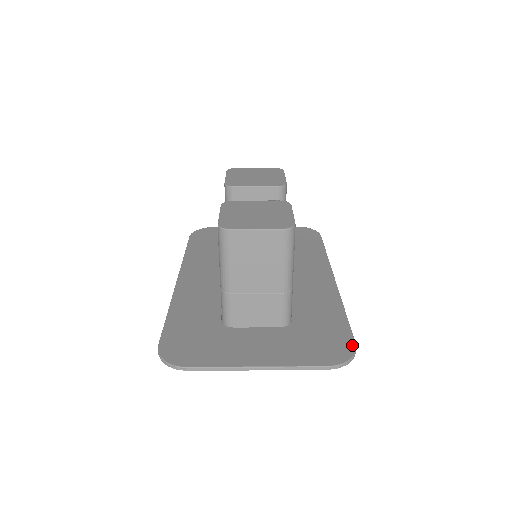
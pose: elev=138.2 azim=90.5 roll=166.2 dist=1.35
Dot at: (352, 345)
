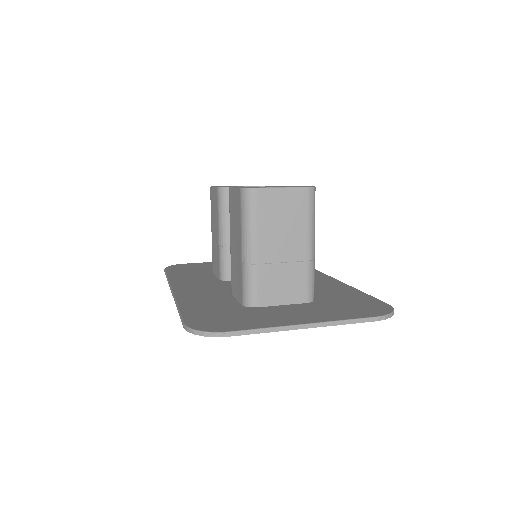
Dot at: (386, 305)
